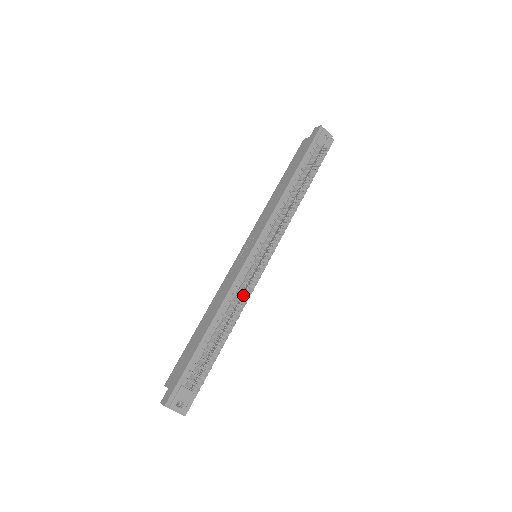
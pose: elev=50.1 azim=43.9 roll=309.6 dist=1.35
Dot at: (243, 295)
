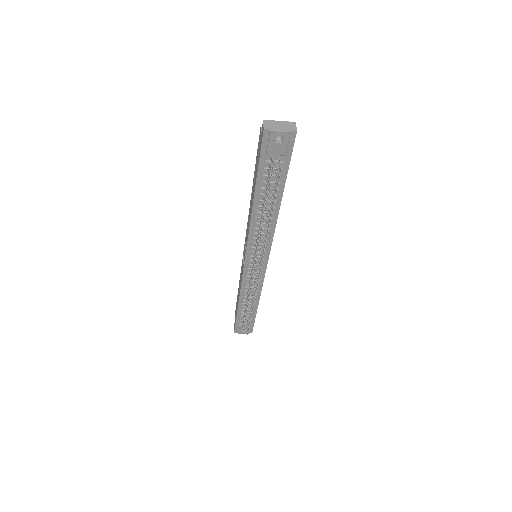
Dot at: (253, 289)
